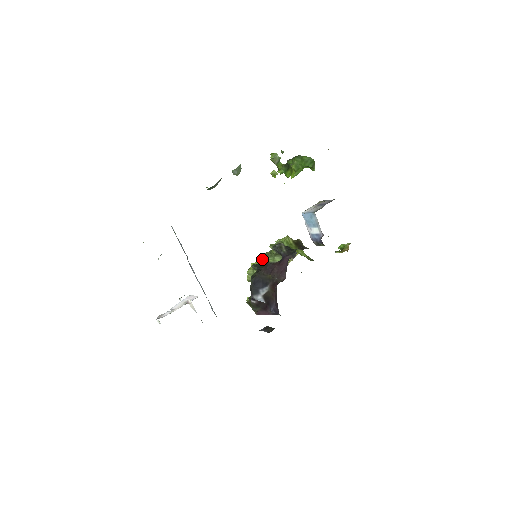
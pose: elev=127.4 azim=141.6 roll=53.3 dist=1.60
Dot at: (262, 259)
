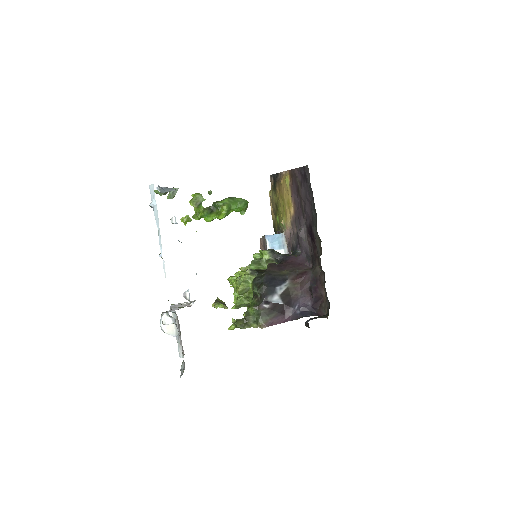
Dot at: (250, 267)
